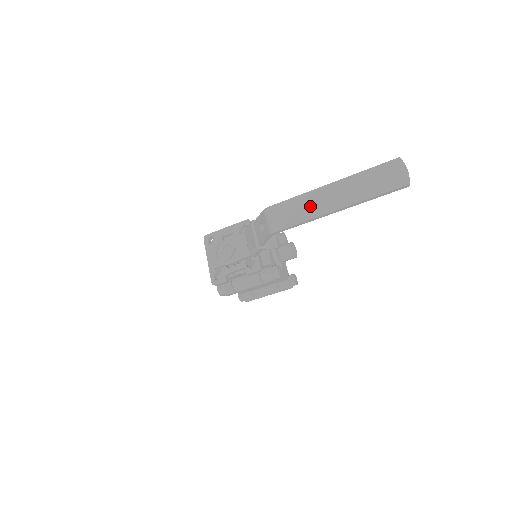
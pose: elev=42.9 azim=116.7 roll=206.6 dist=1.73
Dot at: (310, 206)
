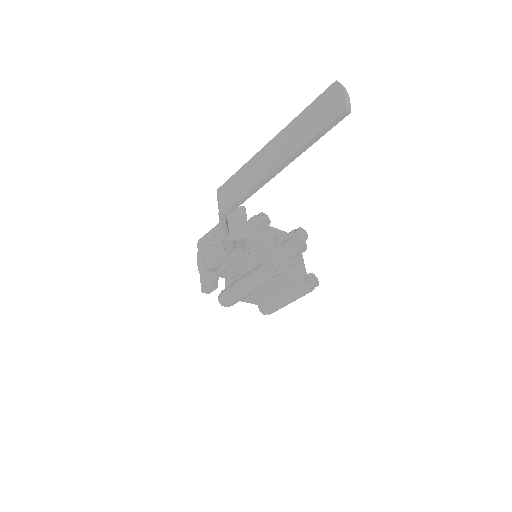
Dot at: (252, 174)
